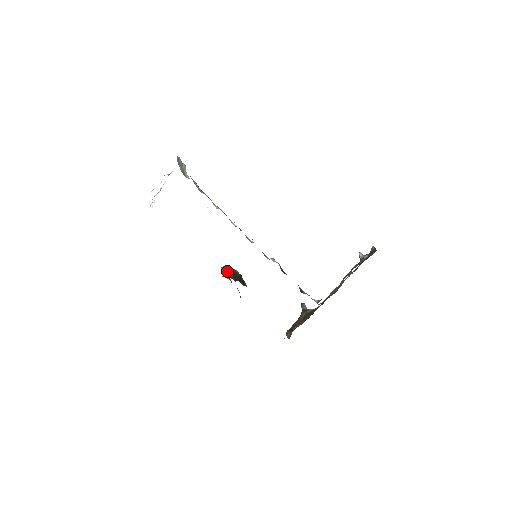
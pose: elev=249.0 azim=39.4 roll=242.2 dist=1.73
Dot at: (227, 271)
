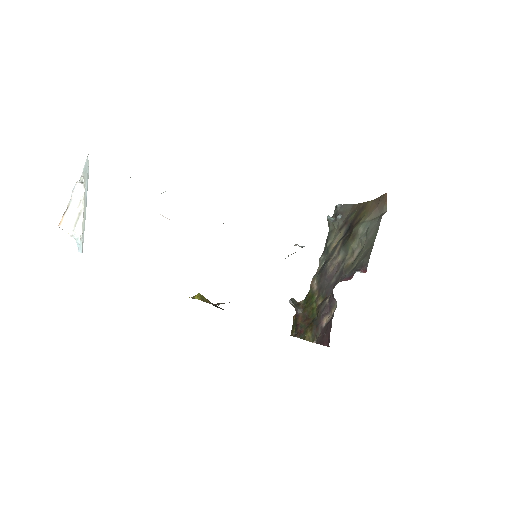
Dot at: (204, 299)
